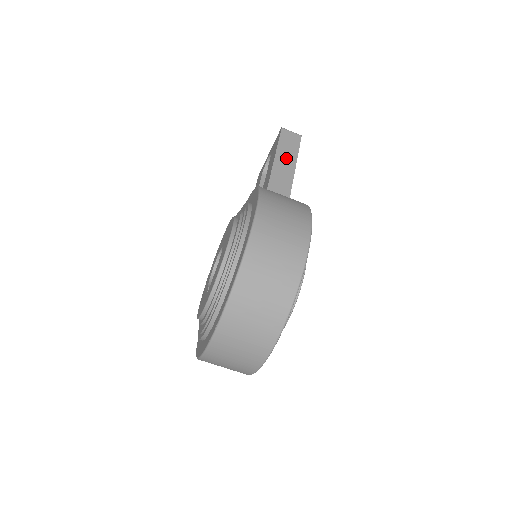
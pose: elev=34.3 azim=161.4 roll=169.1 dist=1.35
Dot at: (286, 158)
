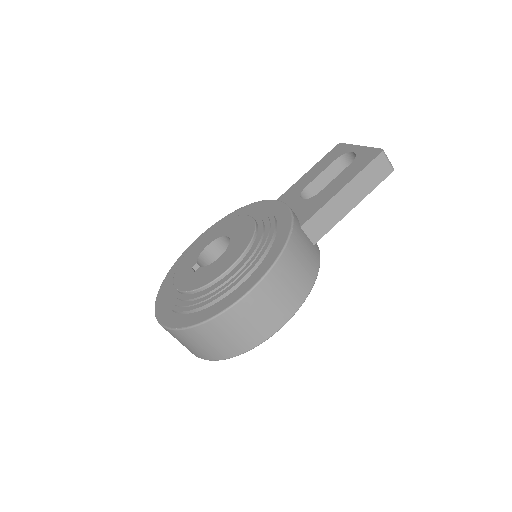
Dot at: (353, 193)
